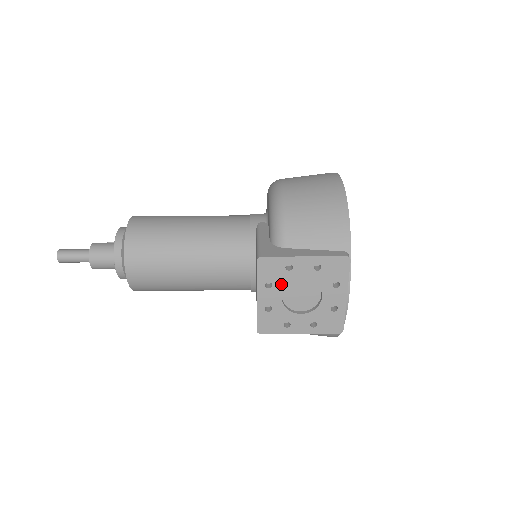
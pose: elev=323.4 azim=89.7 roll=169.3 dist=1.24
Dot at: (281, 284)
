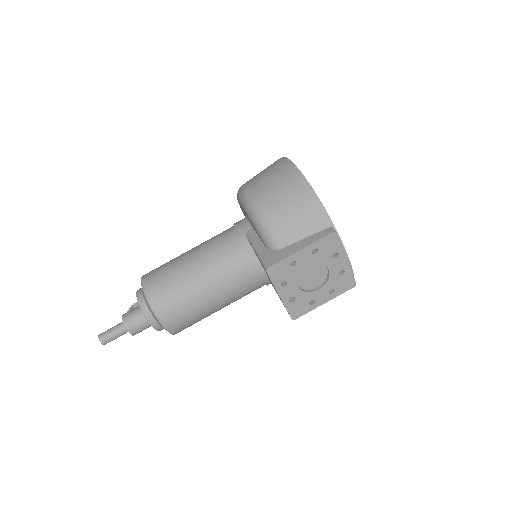
Dot at: (293, 278)
